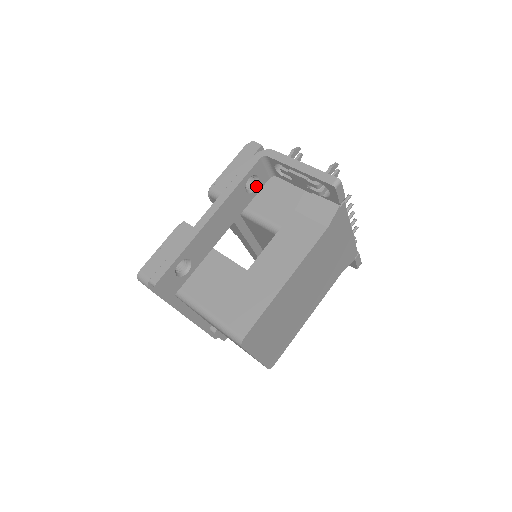
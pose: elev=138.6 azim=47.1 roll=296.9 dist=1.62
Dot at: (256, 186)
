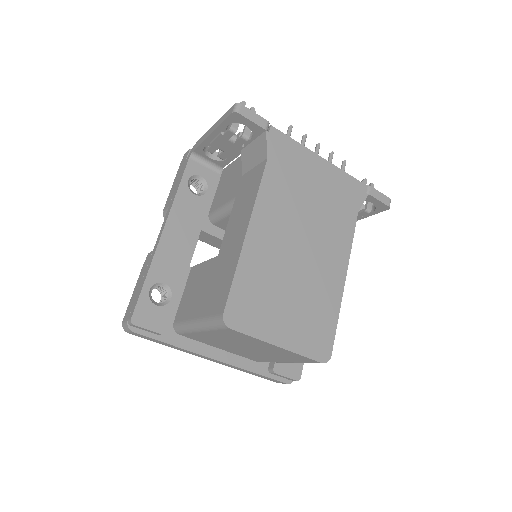
Dot at: (206, 187)
